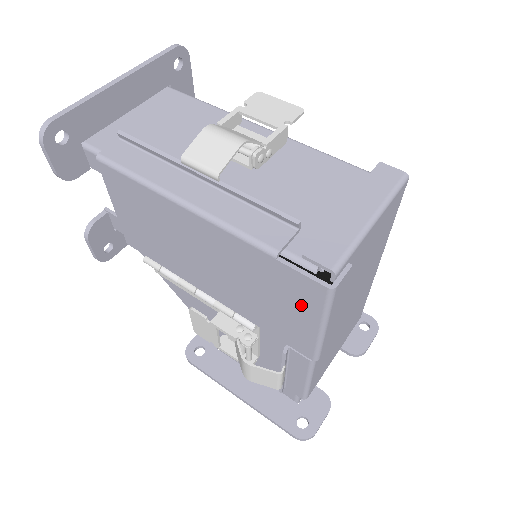
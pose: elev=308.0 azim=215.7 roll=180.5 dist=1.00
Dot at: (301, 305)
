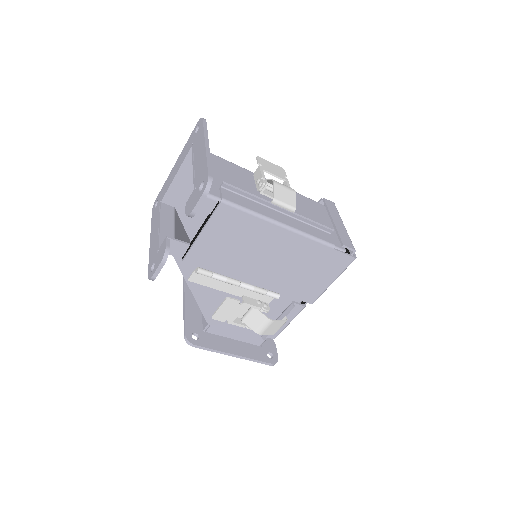
Dot at: (331, 271)
